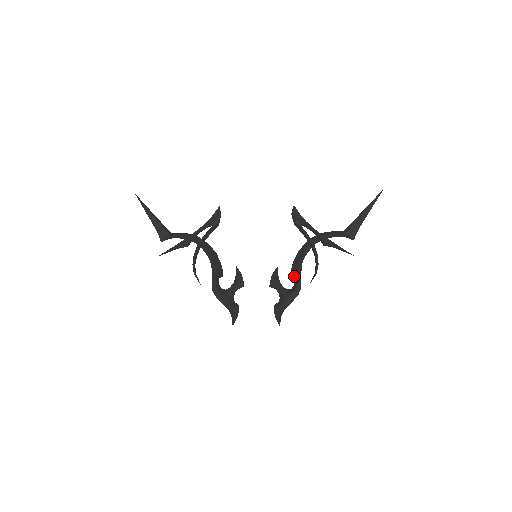
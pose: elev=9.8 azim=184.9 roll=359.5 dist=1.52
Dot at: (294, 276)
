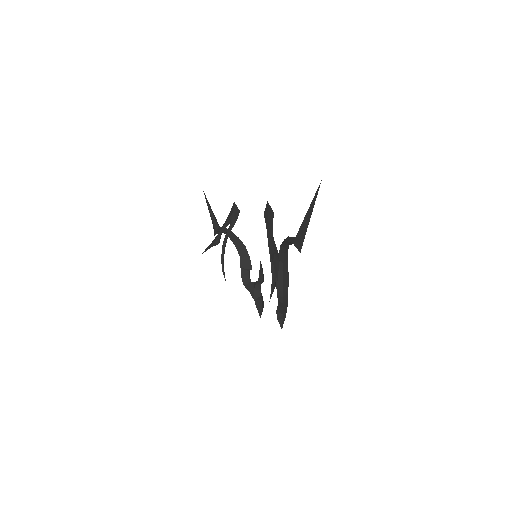
Dot at: occluded
